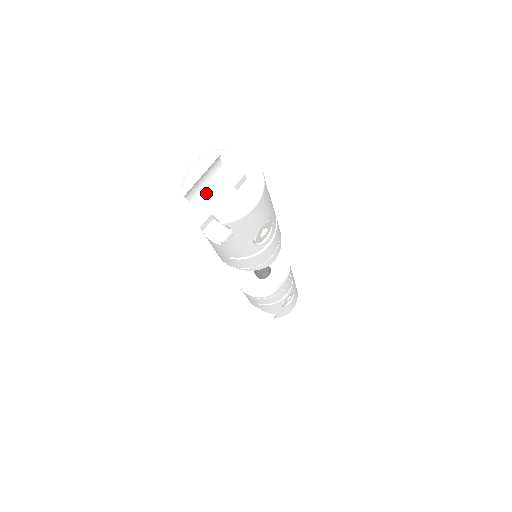
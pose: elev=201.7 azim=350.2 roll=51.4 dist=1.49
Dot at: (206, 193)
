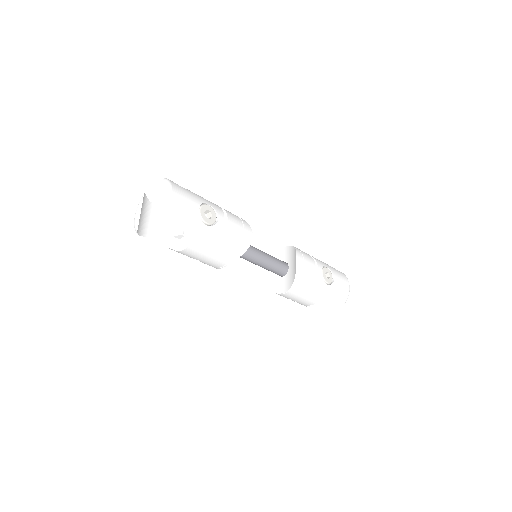
Dot at: (161, 228)
